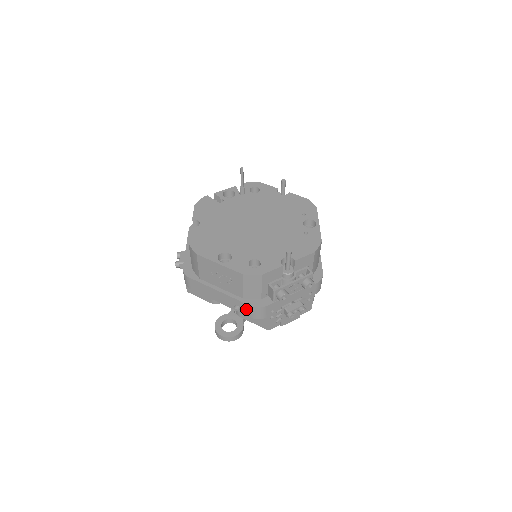
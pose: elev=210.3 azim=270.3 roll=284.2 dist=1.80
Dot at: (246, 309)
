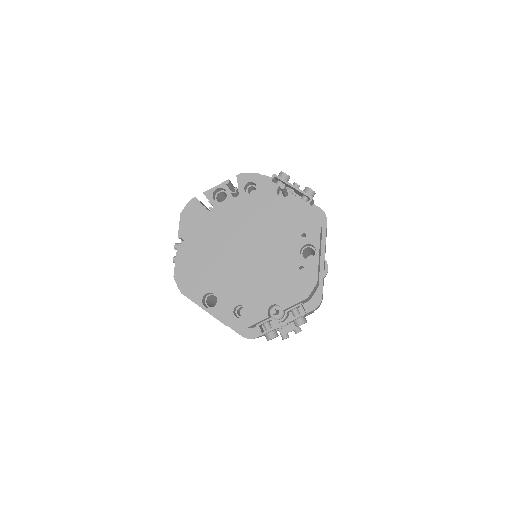
Dot at: occluded
